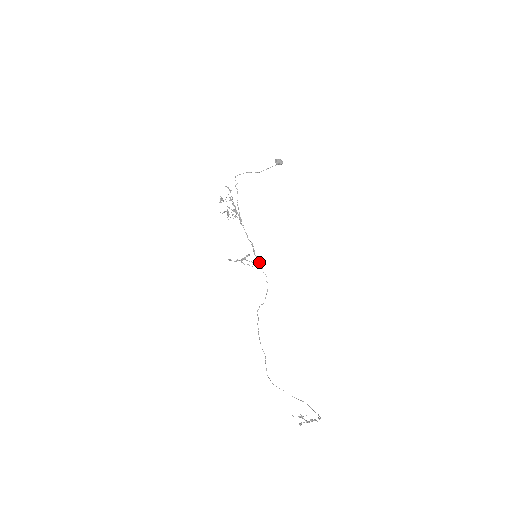
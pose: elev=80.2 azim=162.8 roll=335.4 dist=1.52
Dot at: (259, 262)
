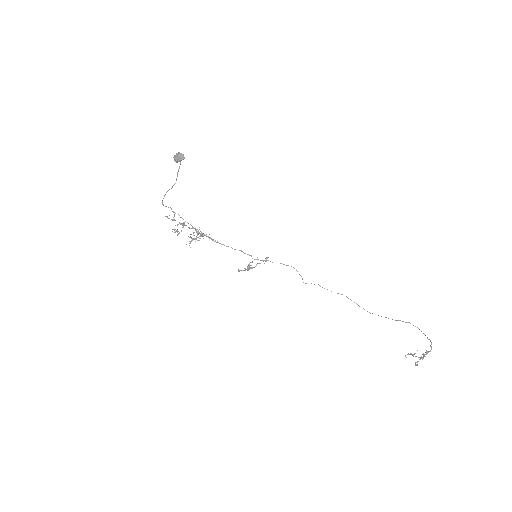
Dot at: occluded
